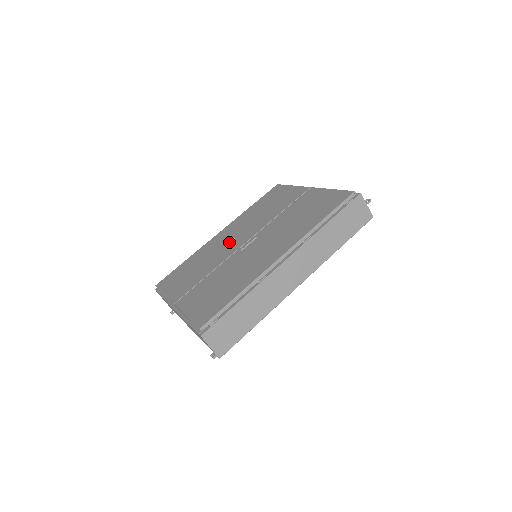
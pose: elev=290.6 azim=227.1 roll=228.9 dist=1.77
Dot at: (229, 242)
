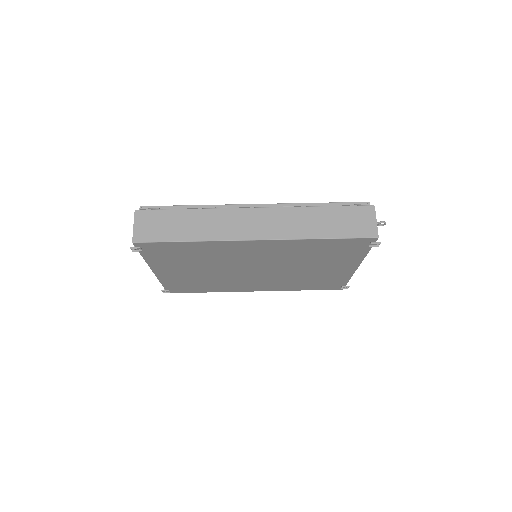
Dot at: occluded
